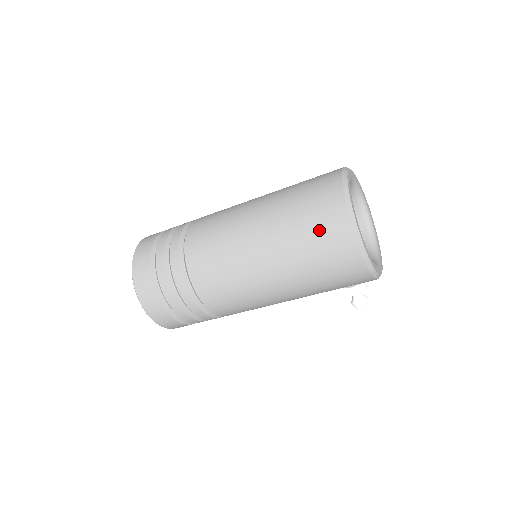
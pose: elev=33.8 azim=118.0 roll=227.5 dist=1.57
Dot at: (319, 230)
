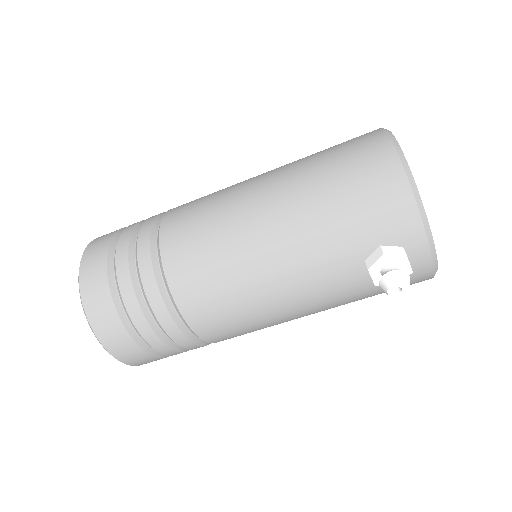
Dot at: (342, 144)
